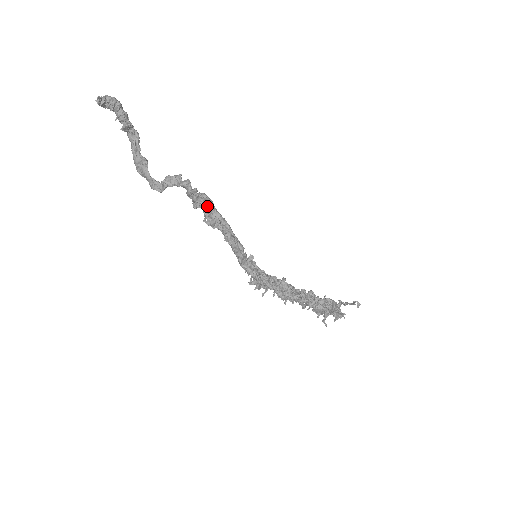
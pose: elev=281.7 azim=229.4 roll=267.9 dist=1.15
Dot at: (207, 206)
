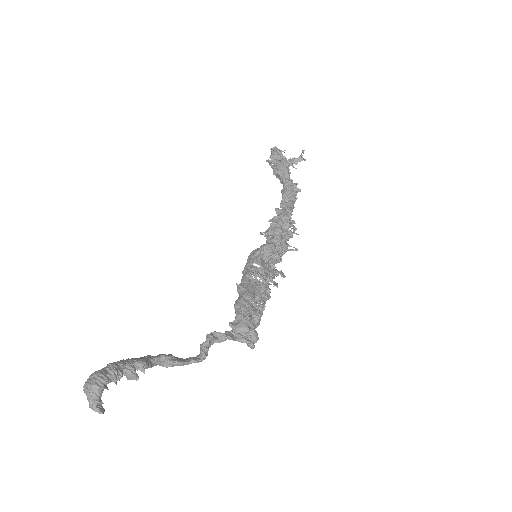
Dot at: (256, 332)
